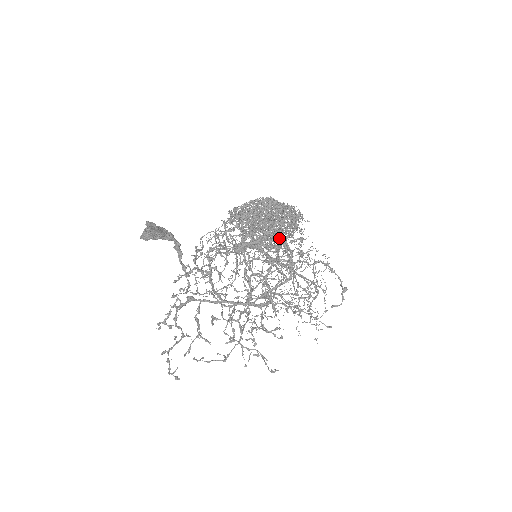
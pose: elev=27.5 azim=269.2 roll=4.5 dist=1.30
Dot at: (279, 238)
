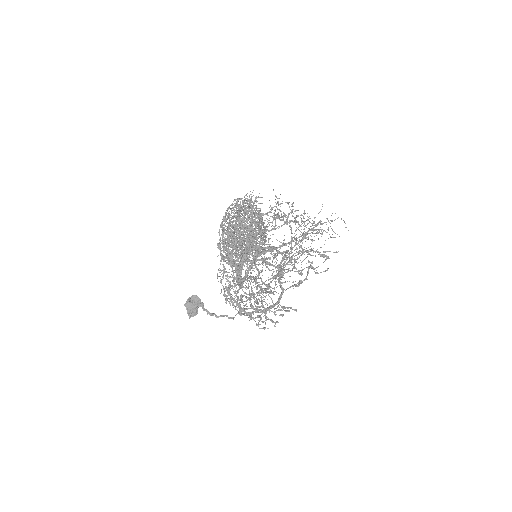
Dot at: occluded
